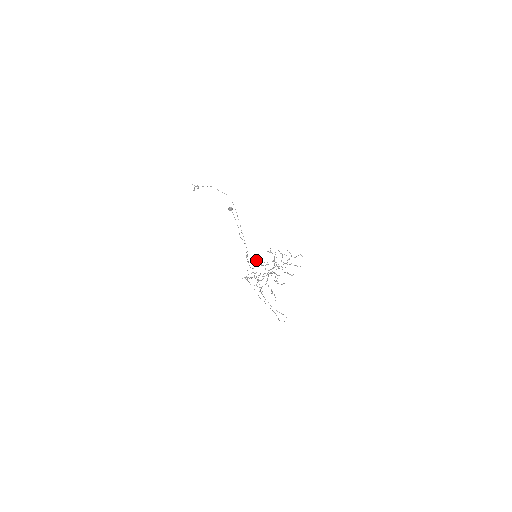
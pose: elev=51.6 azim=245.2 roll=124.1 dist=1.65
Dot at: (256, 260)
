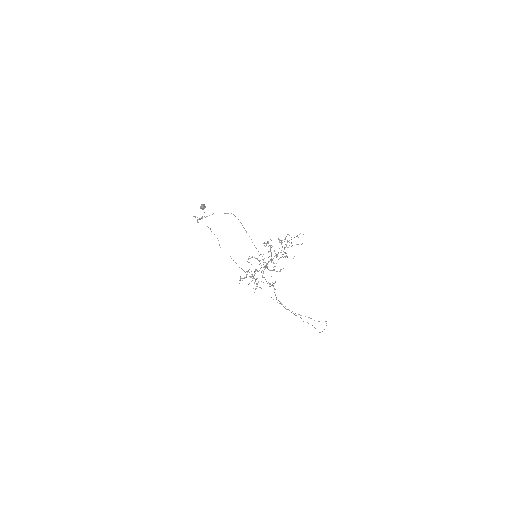
Dot at: (251, 257)
